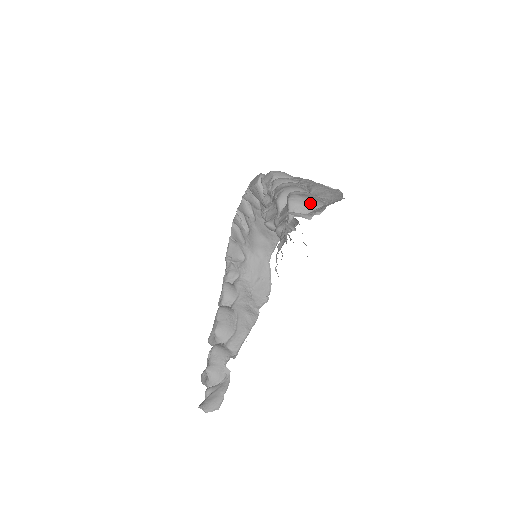
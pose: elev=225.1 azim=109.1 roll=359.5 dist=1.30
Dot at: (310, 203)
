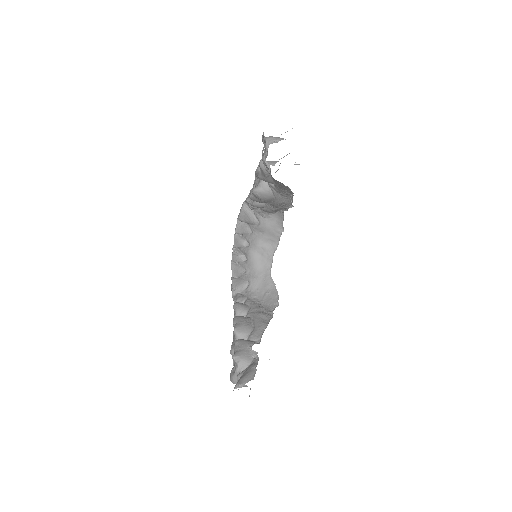
Dot at: (279, 137)
